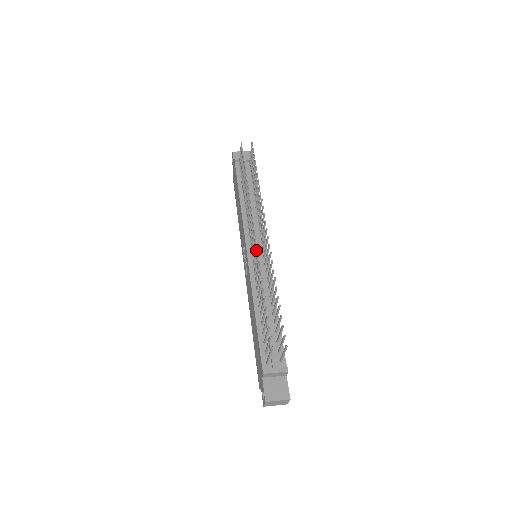
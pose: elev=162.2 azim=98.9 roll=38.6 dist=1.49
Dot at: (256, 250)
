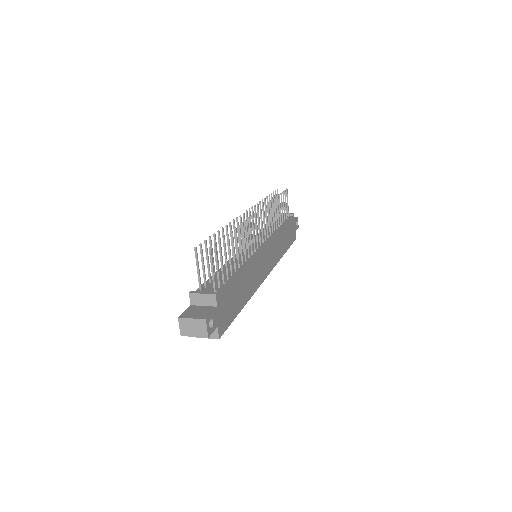
Dot at: (241, 224)
